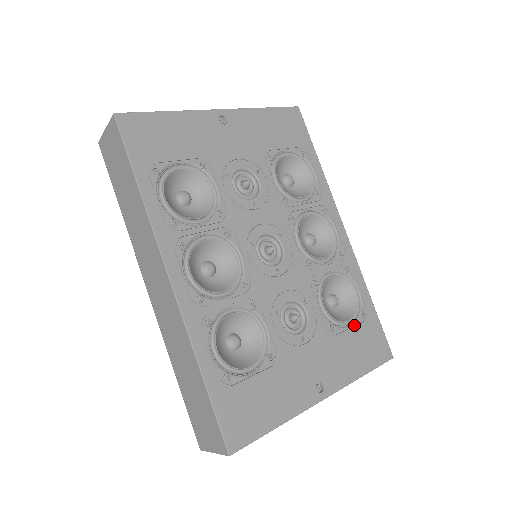
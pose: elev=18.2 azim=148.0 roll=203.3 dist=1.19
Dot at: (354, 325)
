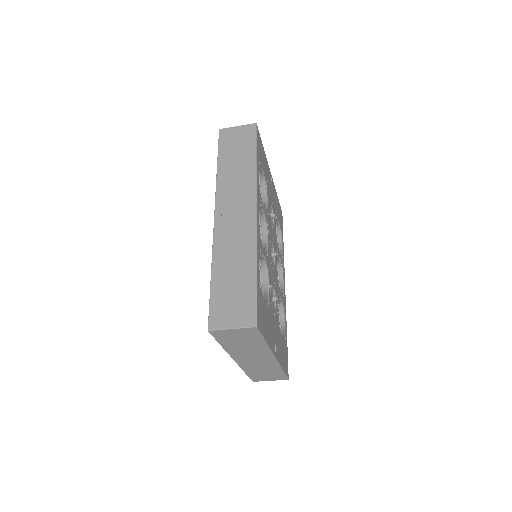
Dot at: (283, 338)
